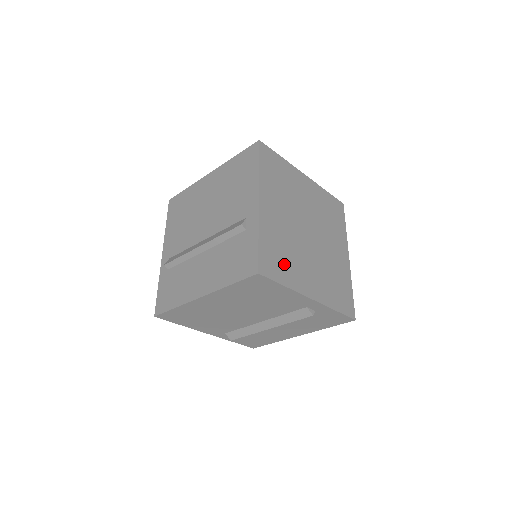
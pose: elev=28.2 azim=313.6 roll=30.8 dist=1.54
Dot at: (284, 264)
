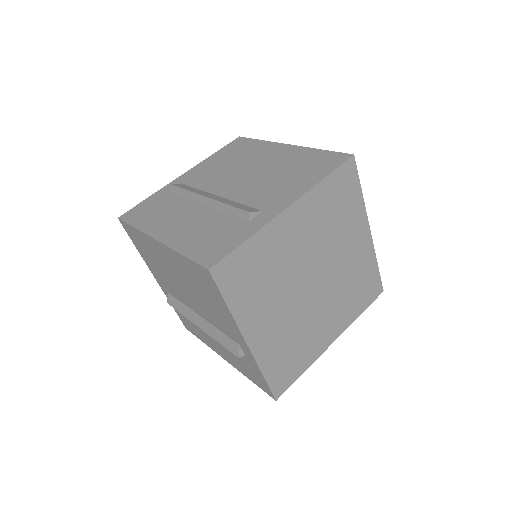
Dot at: (297, 357)
